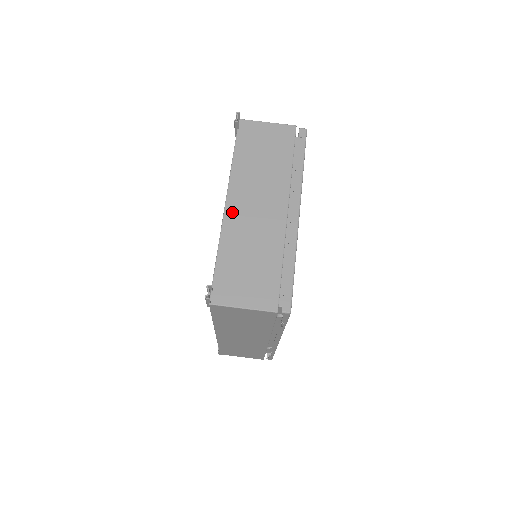
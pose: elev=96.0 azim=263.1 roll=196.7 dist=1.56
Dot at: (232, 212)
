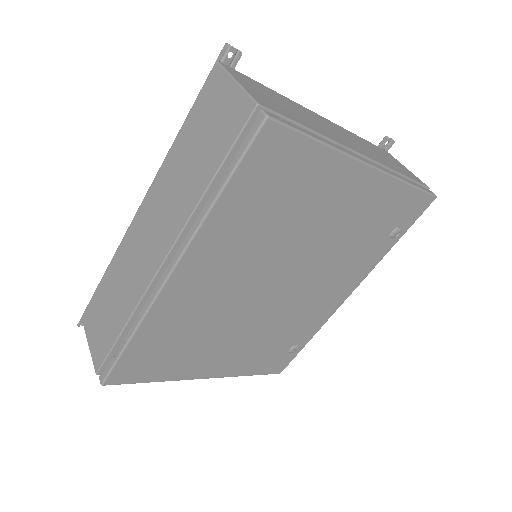
Dot at: (316, 115)
